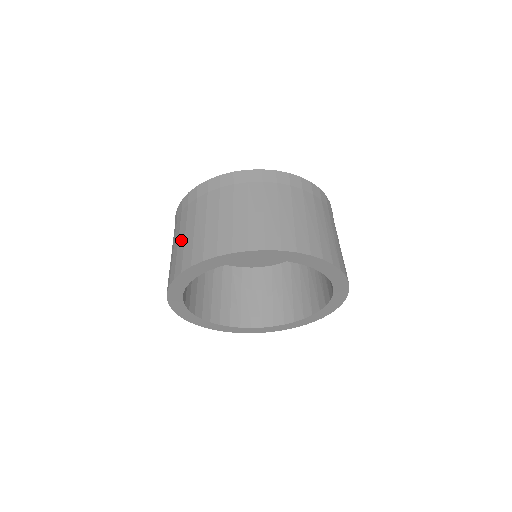
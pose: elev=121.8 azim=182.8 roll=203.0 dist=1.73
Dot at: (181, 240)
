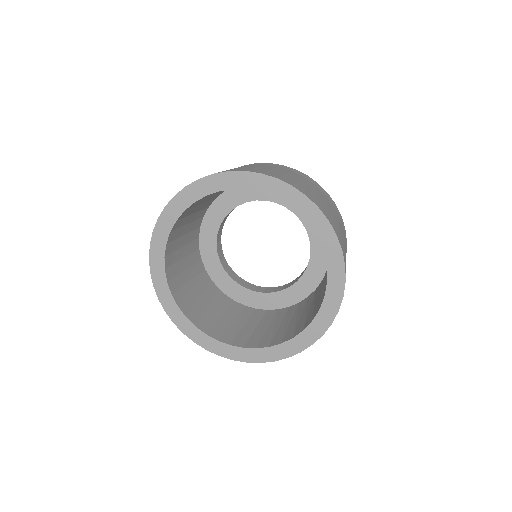
Dot at: occluded
